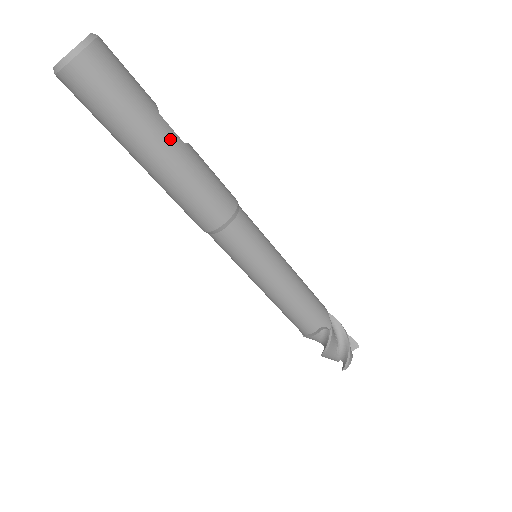
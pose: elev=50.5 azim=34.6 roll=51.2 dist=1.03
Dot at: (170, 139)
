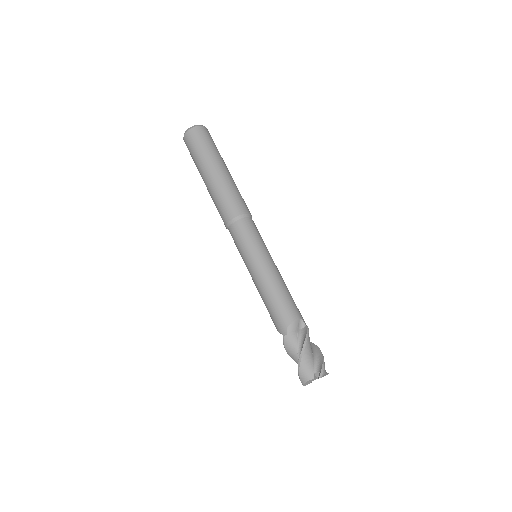
Dot at: (228, 170)
